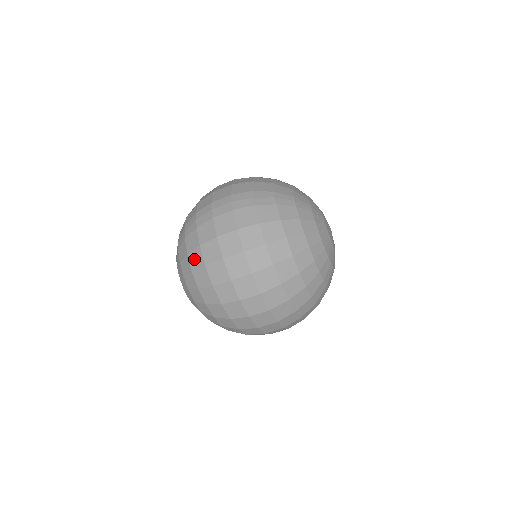
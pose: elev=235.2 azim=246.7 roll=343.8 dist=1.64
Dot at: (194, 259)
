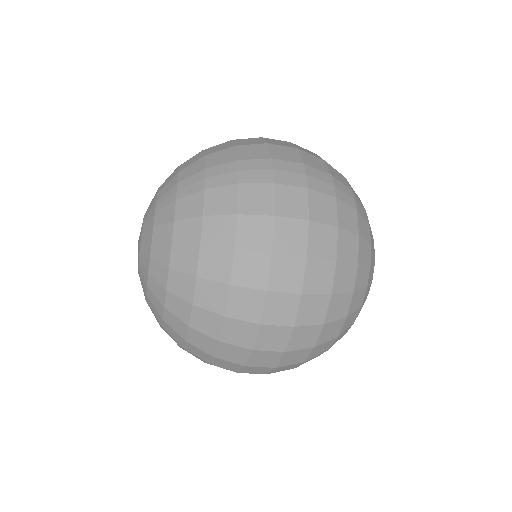
Dot at: (215, 229)
